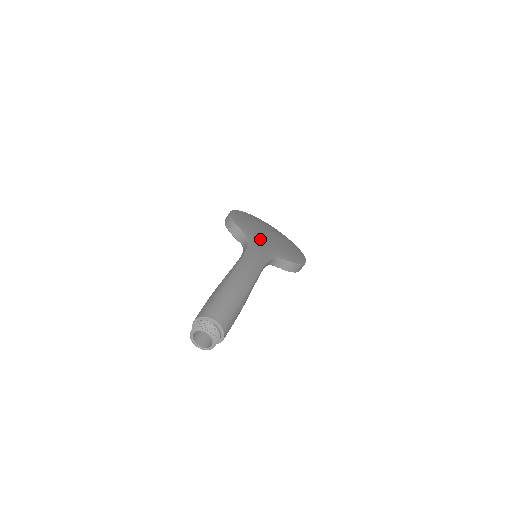
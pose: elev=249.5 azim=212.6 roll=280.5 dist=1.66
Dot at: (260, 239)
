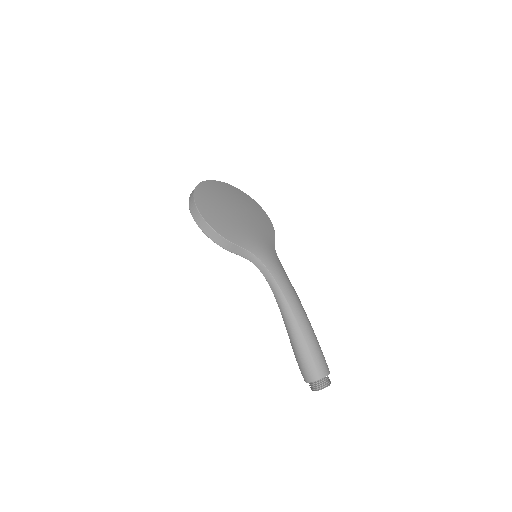
Dot at: (257, 243)
